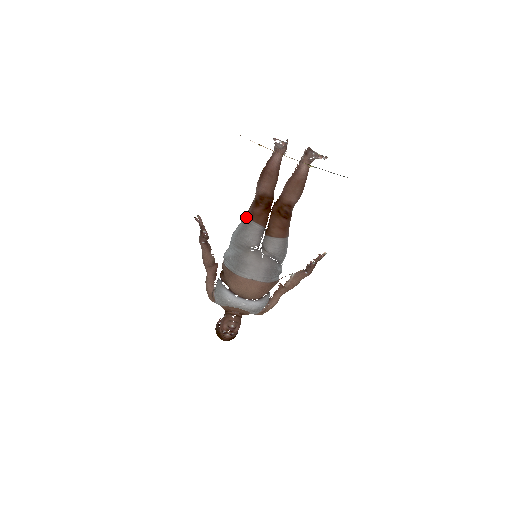
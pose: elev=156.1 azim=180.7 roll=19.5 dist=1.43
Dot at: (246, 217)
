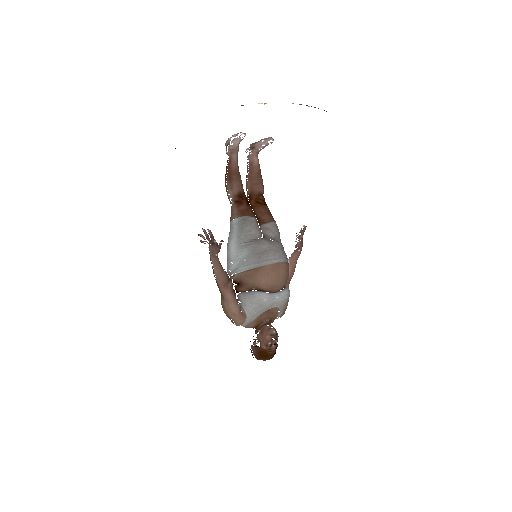
Dot at: (237, 218)
